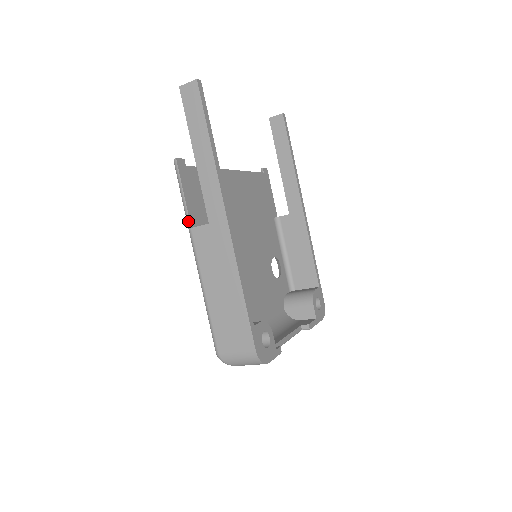
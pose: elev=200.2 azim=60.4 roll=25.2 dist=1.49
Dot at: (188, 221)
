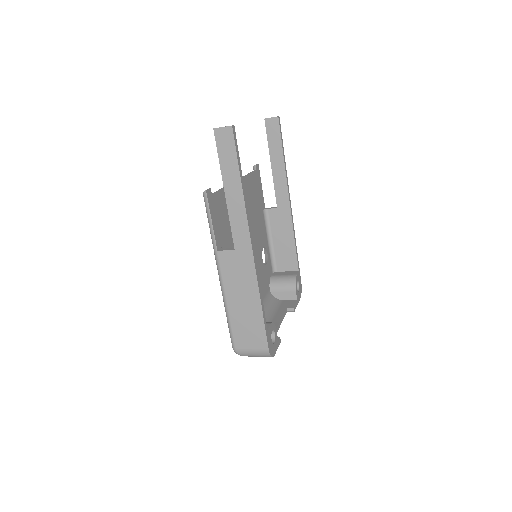
Dot at: (215, 245)
